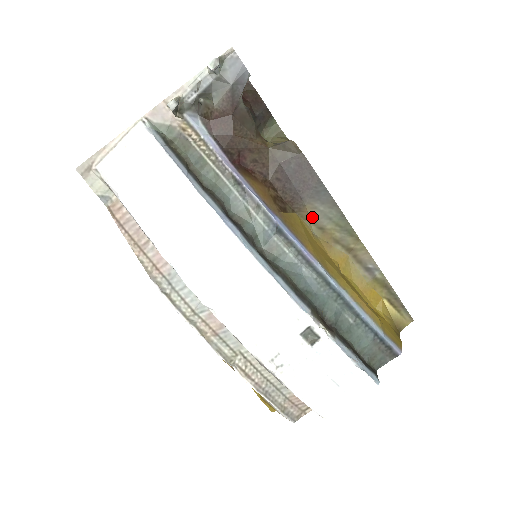
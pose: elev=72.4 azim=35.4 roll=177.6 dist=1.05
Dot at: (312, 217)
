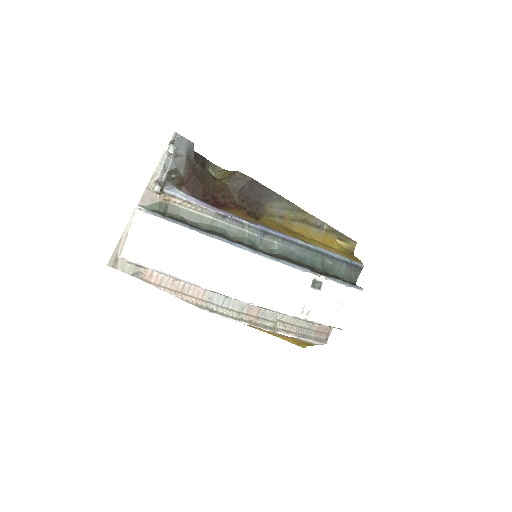
Dot at: (273, 213)
